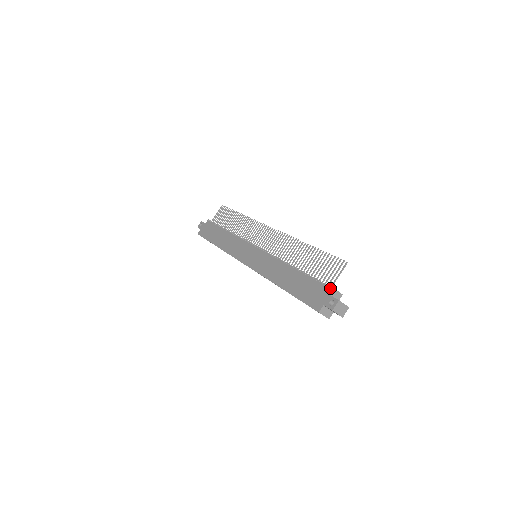
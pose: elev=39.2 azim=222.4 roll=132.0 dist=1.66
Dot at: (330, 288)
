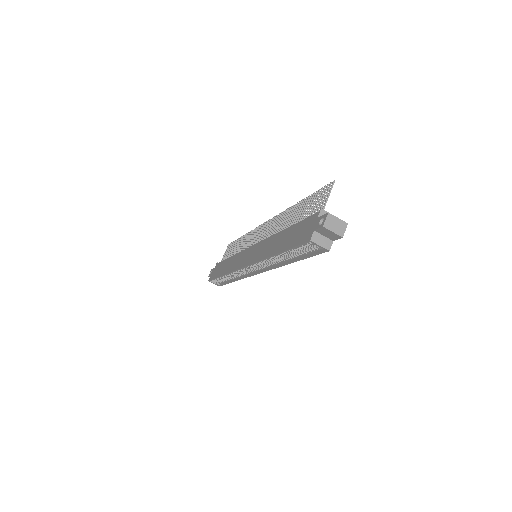
Dot at: occluded
